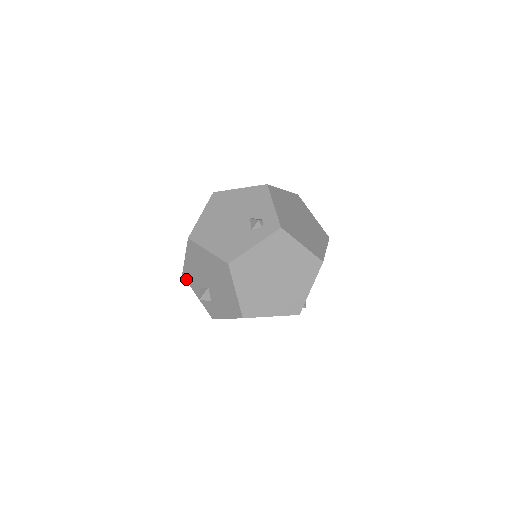
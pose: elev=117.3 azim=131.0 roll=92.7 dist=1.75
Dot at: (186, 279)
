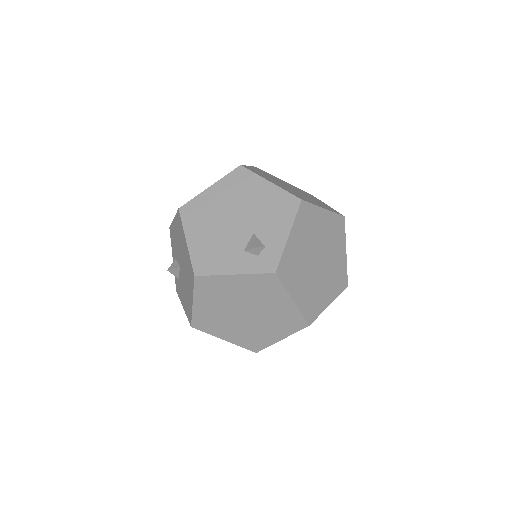
Dot at: (170, 235)
